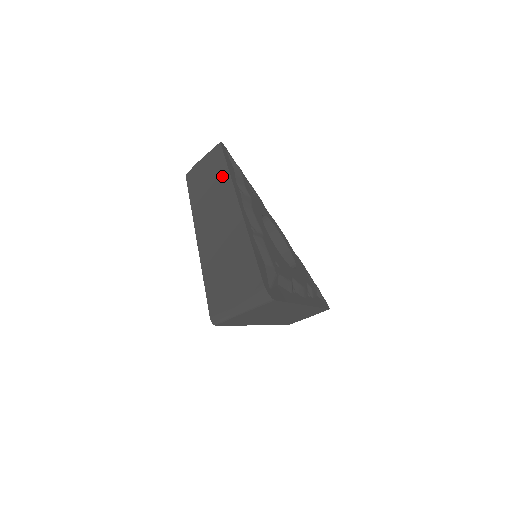
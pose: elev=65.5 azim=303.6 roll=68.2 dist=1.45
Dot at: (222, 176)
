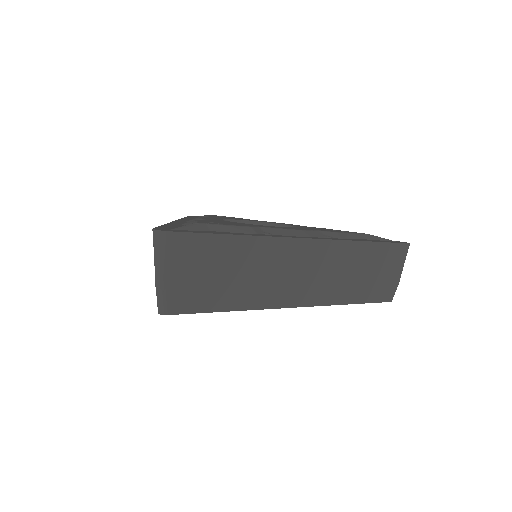
Dot at: occluded
